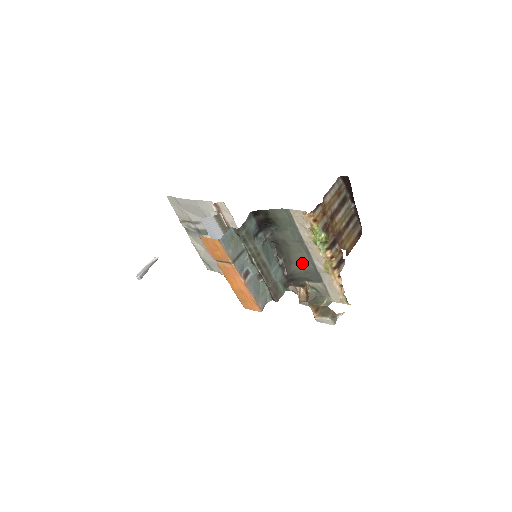
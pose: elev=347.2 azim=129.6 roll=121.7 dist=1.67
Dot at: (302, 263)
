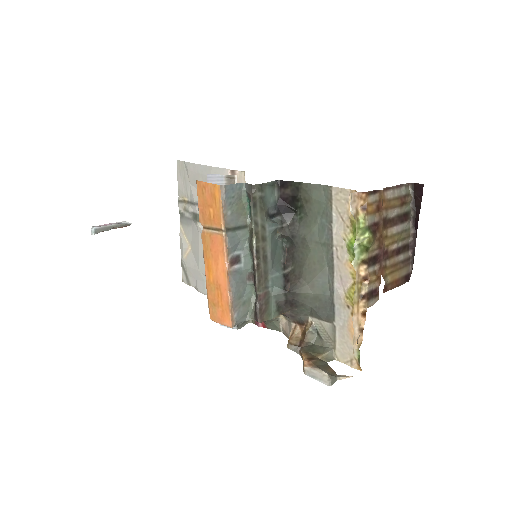
Dot at: (316, 281)
